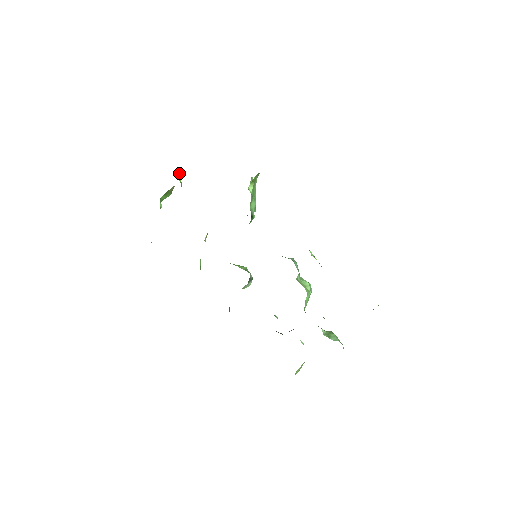
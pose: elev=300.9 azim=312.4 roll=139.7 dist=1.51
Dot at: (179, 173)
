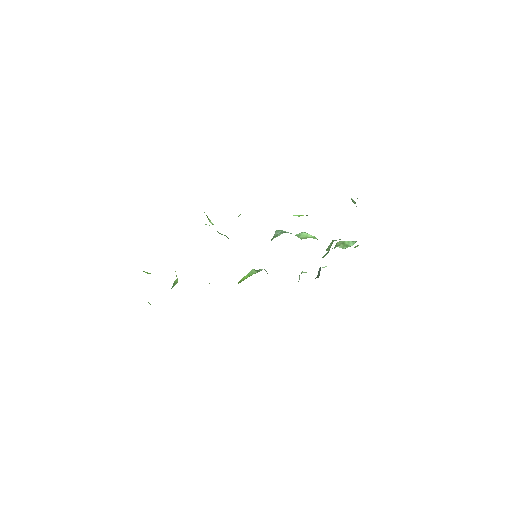
Dot at: occluded
